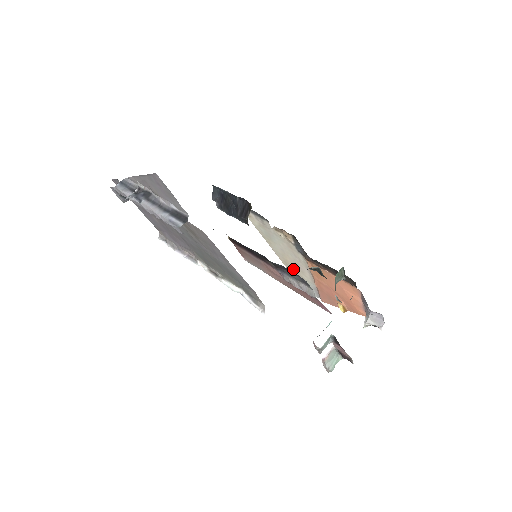
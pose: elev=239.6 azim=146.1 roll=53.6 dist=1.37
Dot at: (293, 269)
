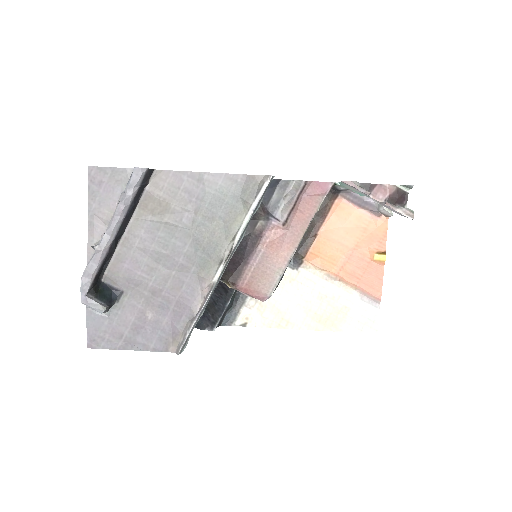
Dot at: (330, 315)
